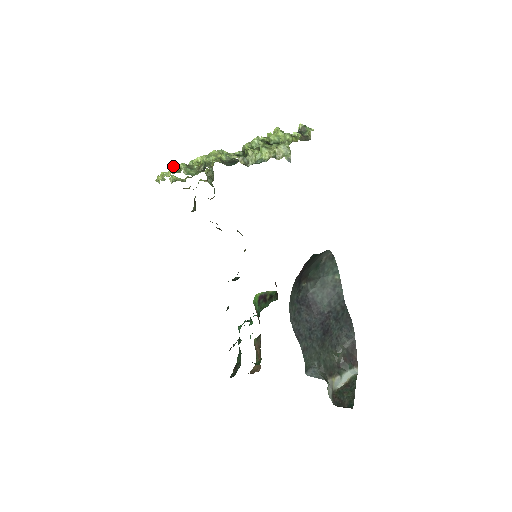
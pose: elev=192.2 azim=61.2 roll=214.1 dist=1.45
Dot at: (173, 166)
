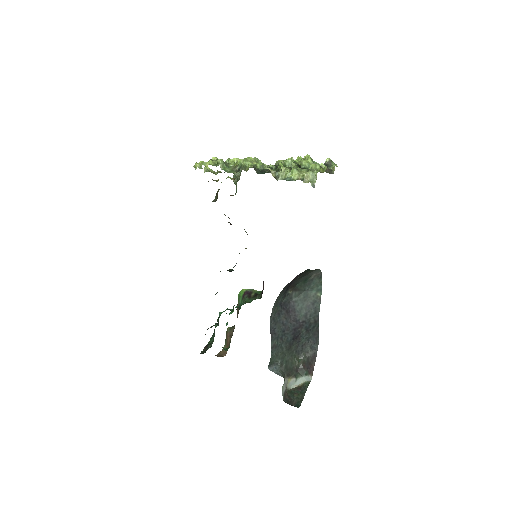
Dot at: (212, 159)
